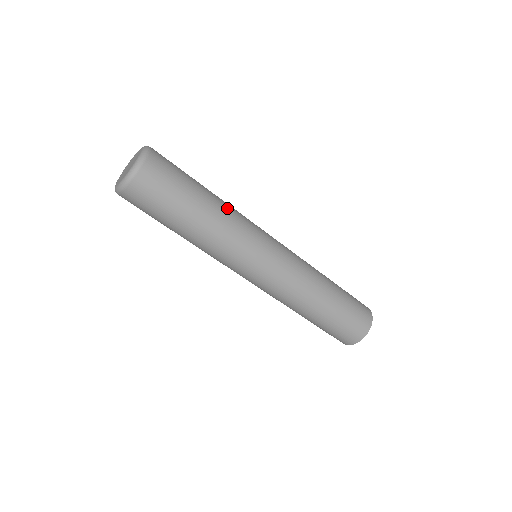
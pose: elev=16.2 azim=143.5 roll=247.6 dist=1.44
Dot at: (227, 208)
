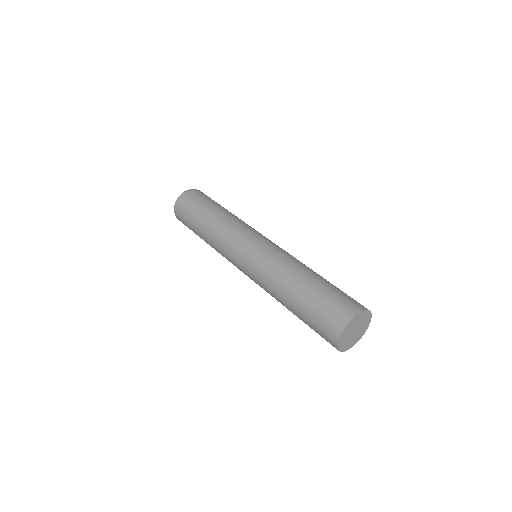
Dot at: (230, 216)
